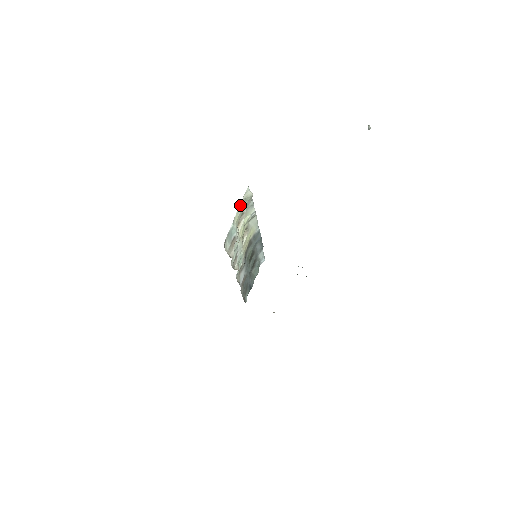
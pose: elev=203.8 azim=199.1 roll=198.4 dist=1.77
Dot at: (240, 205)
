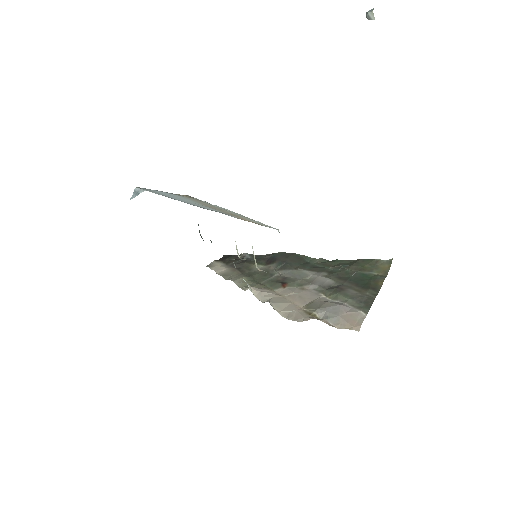
Dot at: occluded
